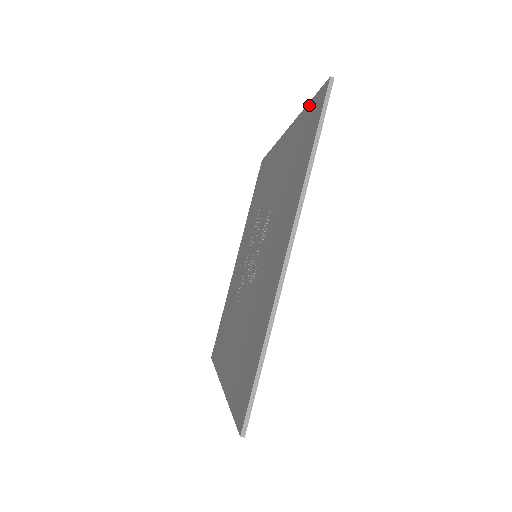
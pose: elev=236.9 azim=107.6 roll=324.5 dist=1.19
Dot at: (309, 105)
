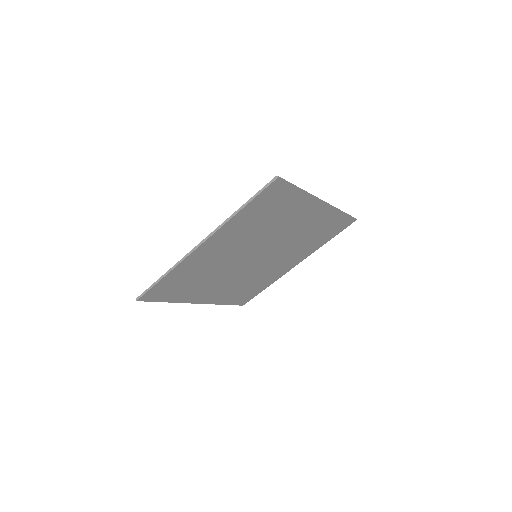
Dot at: occluded
